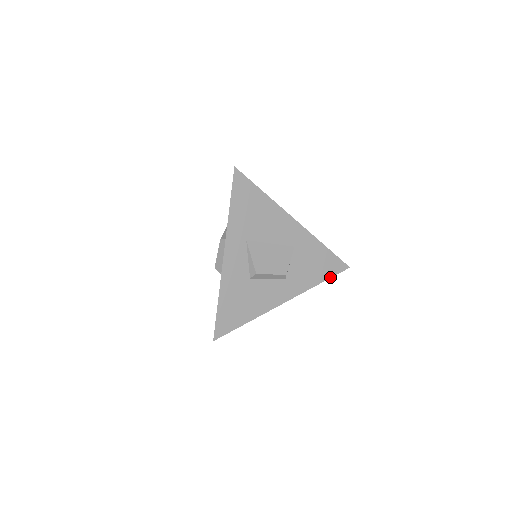
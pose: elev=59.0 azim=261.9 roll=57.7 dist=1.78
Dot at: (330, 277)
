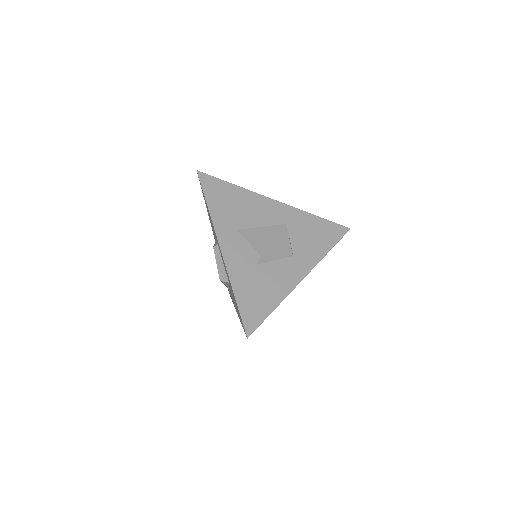
Dot at: (336, 243)
